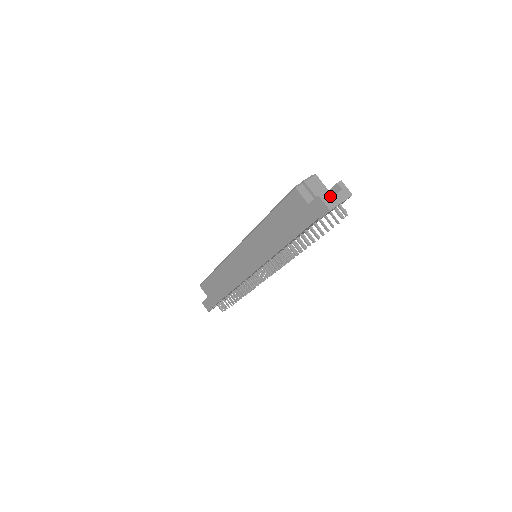
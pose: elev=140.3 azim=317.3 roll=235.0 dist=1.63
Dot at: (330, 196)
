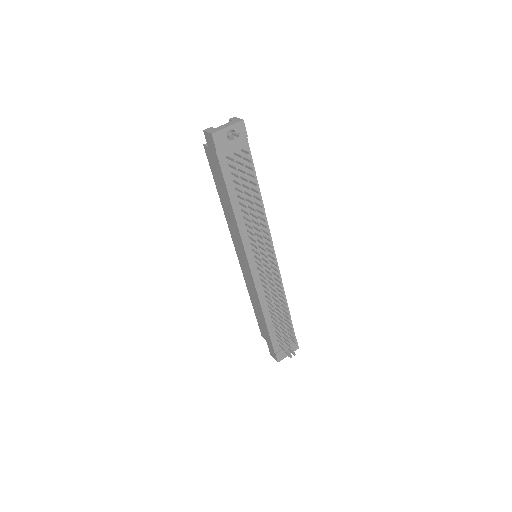
Dot at: occluded
